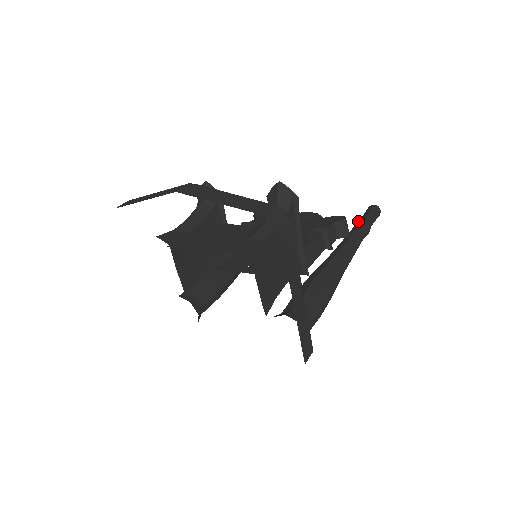
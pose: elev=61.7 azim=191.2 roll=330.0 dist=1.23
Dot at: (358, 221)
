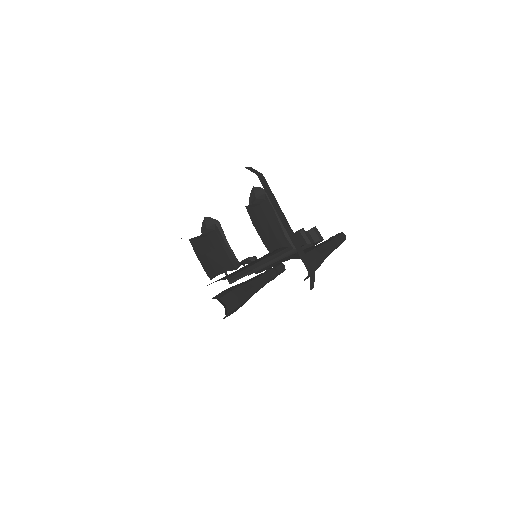
Dot at: occluded
